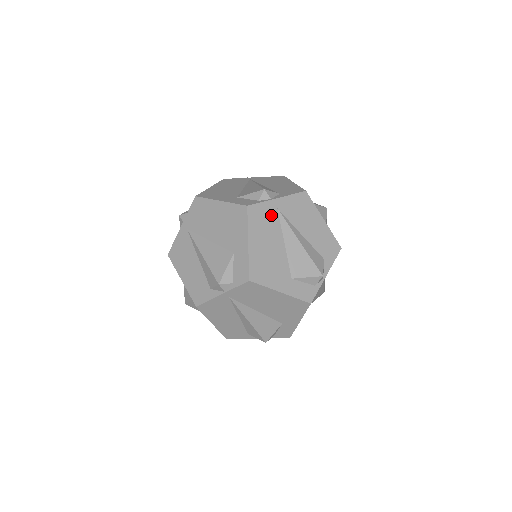
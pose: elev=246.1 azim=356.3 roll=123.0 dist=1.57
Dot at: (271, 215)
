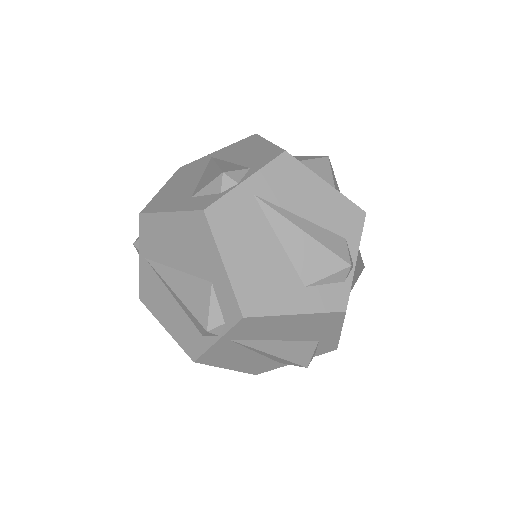
Dot at: (201, 164)
